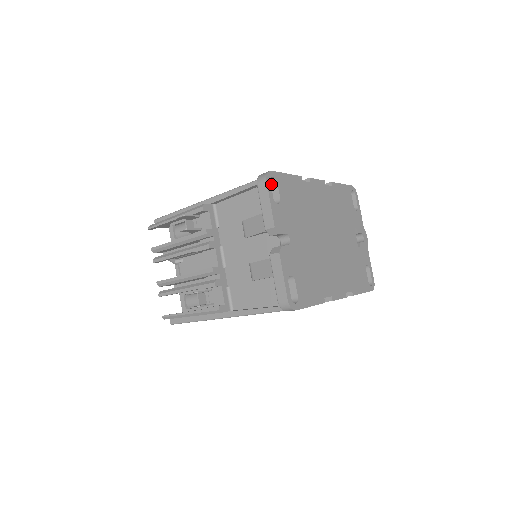
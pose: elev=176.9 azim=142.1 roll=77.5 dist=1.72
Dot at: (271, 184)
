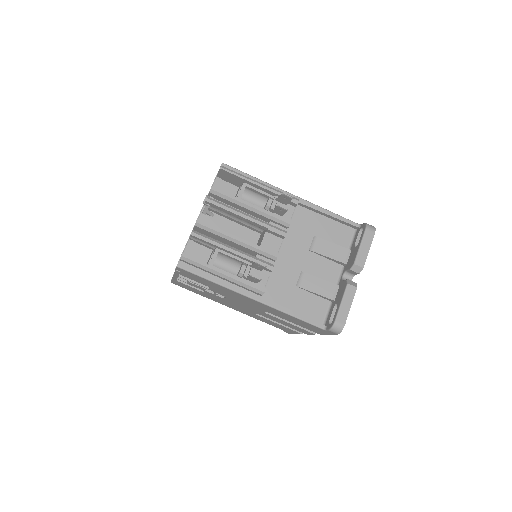
Dot at: occluded
